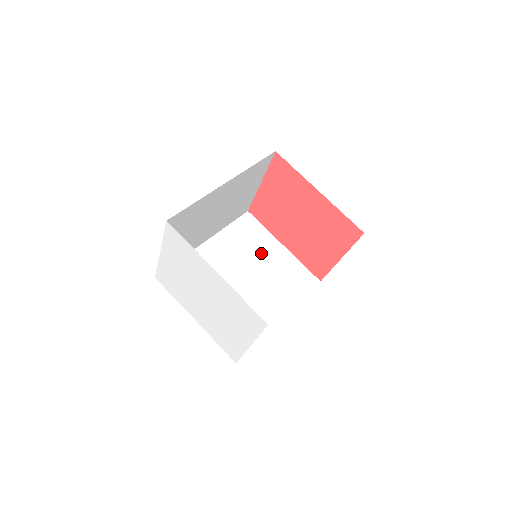
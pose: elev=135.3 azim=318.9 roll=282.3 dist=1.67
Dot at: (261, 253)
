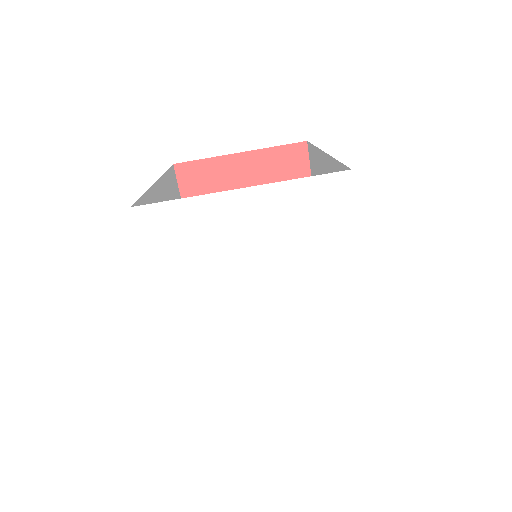
Dot at: occluded
